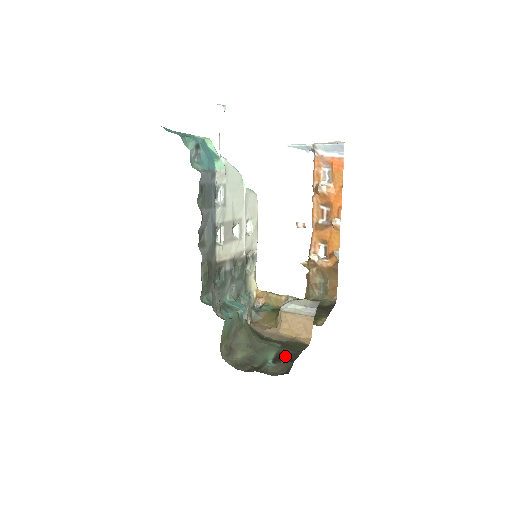
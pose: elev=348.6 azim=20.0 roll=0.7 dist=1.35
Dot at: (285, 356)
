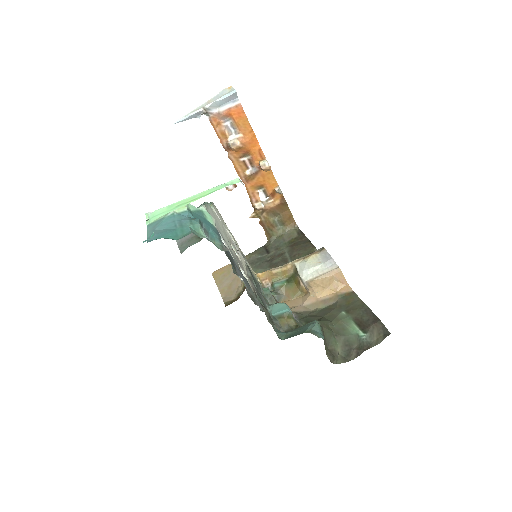
Dot at: (363, 319)
